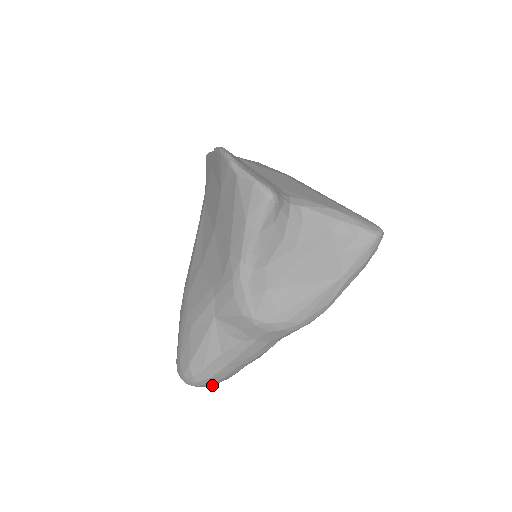
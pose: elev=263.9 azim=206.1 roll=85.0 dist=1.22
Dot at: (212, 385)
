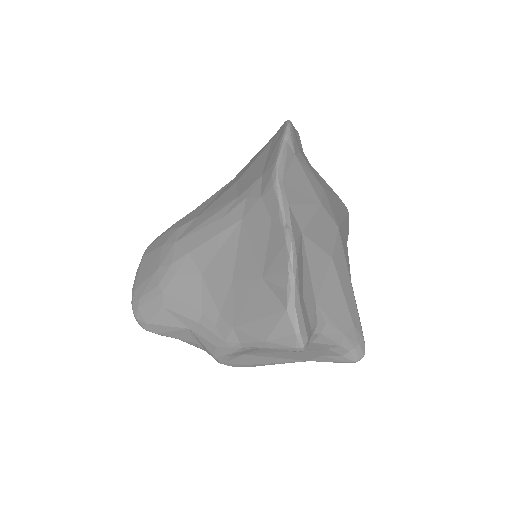
Dot at: occluded
